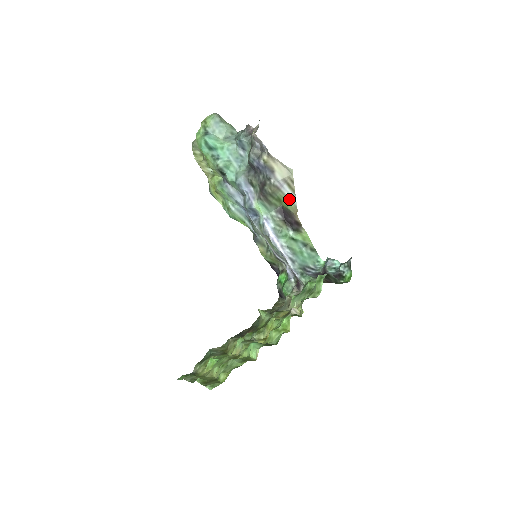
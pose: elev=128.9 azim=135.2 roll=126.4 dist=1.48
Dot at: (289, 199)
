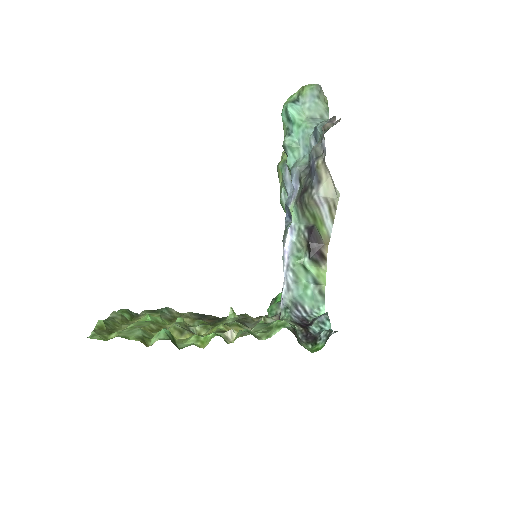
Dot at: (325, 223)
